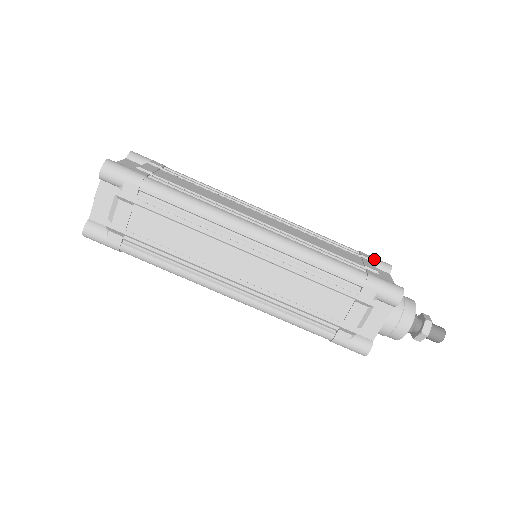
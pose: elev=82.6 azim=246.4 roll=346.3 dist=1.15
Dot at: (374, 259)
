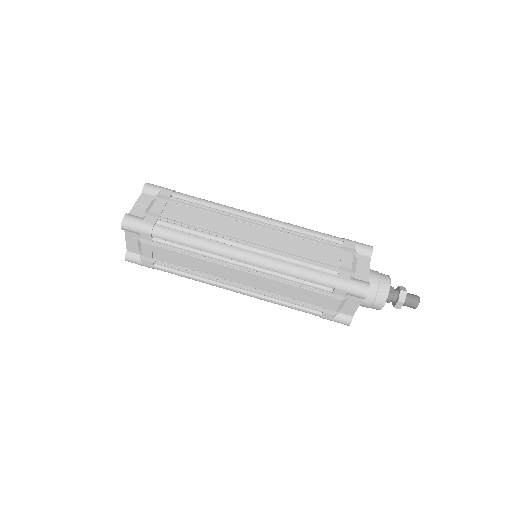
Dot at: occluded
